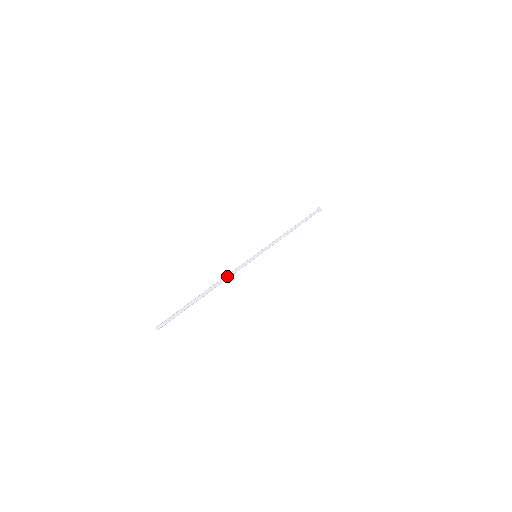
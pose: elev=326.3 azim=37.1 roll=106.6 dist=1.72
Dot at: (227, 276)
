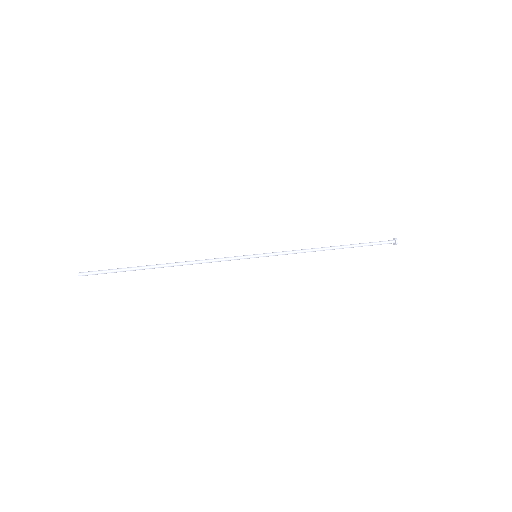
Dot at: (200, 261)
